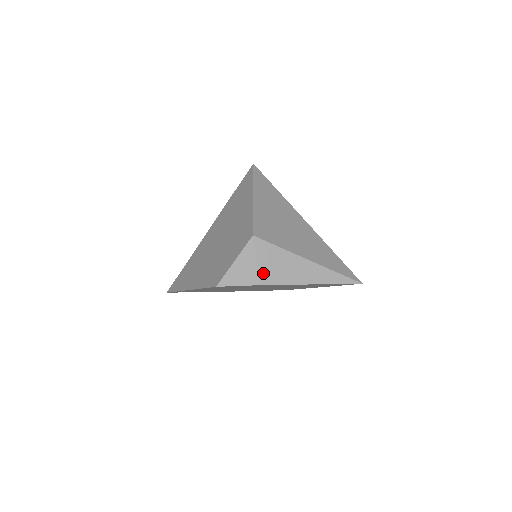
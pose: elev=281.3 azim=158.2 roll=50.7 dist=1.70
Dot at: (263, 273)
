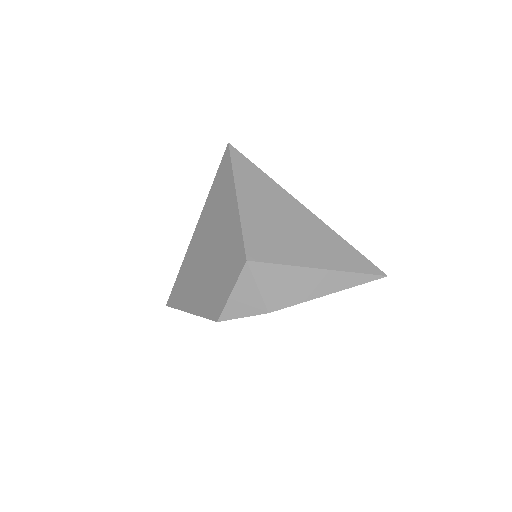
Dot at: (268, 299)
